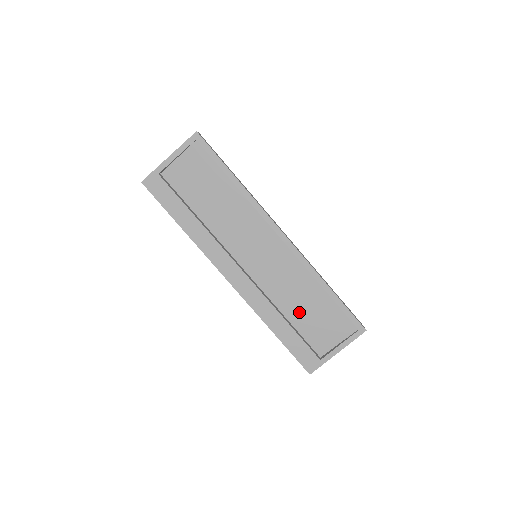
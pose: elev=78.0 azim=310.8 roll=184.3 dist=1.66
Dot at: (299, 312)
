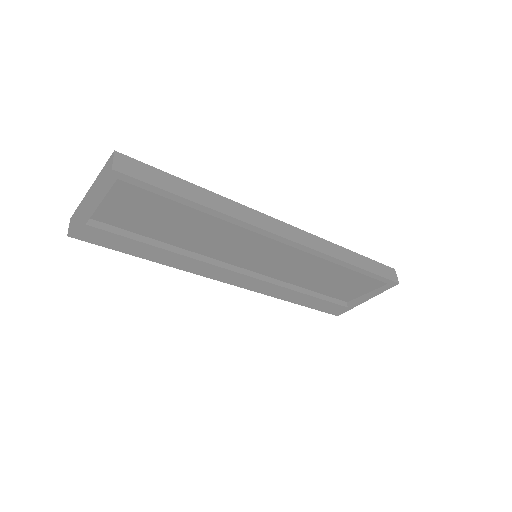
Dot at: (319, 283)
